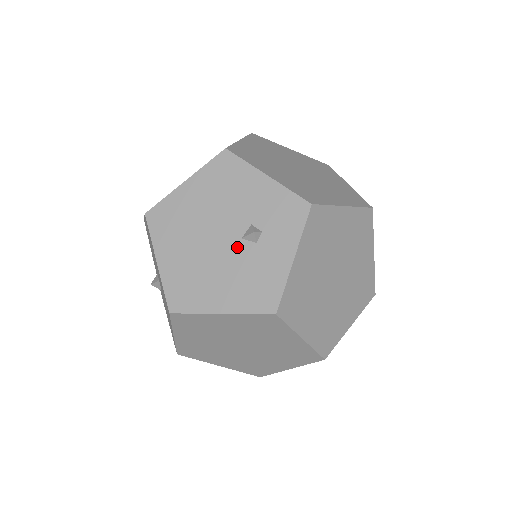
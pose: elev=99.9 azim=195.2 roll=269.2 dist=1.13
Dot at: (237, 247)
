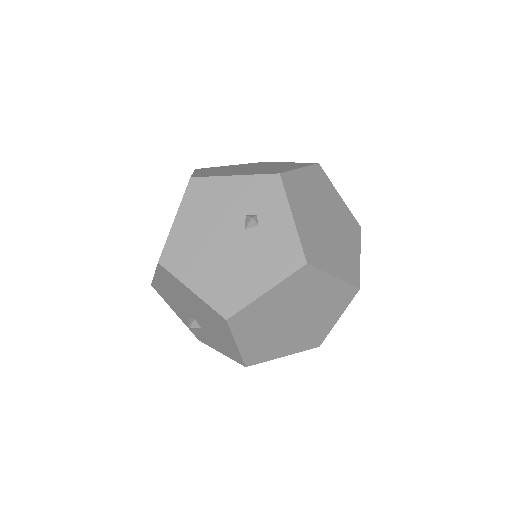
Dot at: (246, 238)
